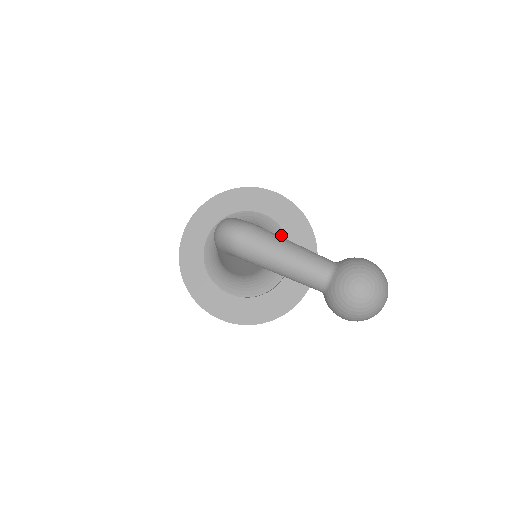
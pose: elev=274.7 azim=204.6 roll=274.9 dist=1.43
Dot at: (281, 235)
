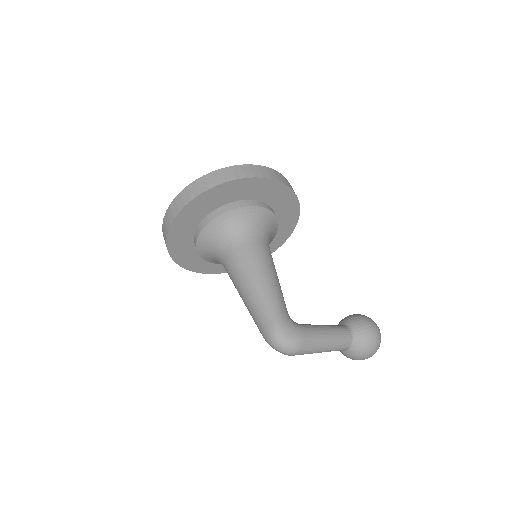
Dot at: (274, 221)
